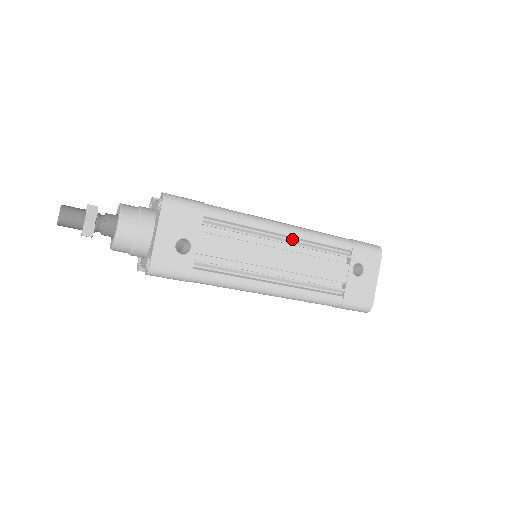
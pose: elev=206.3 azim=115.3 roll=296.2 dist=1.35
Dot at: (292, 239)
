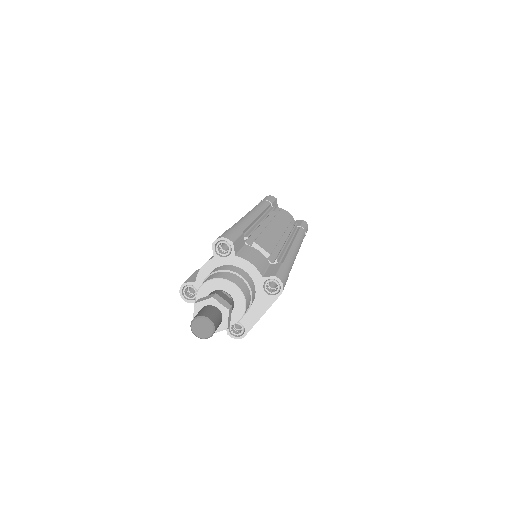
Dot at: occluded
